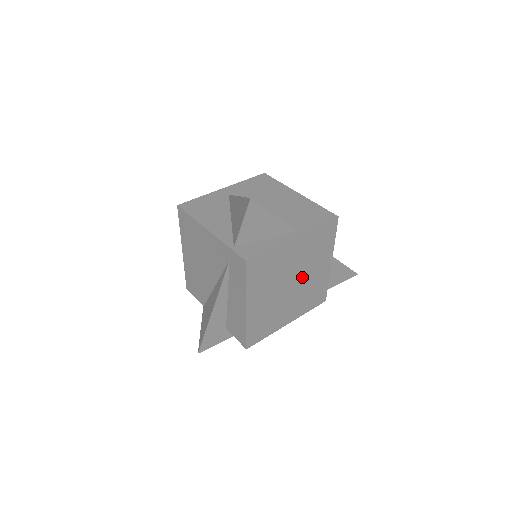
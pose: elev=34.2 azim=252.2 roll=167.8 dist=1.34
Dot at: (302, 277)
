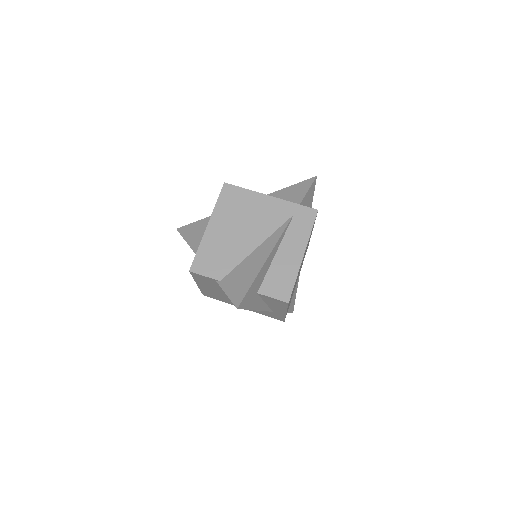
Dot at: (299, 272)
